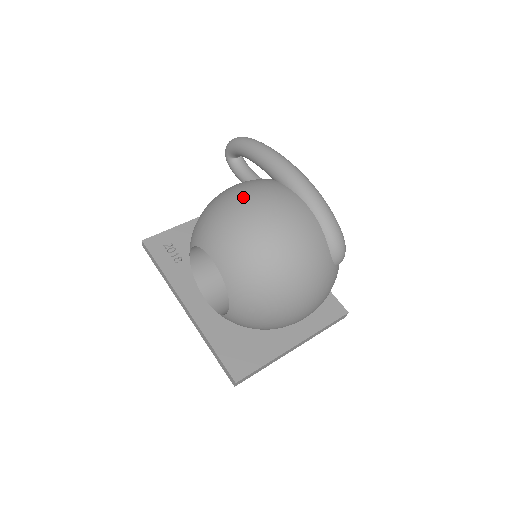
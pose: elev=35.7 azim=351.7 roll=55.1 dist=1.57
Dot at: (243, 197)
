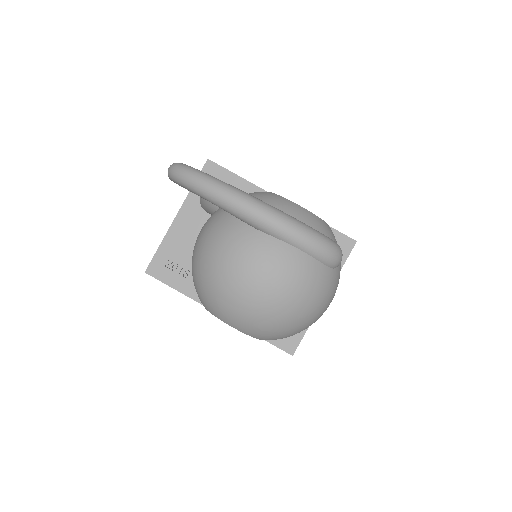
Dot at: (228, 271)
